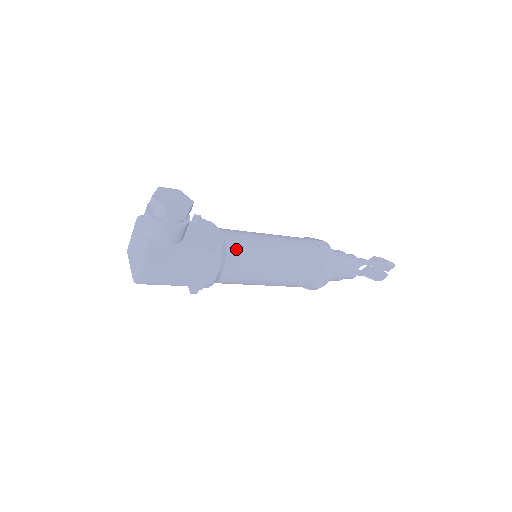
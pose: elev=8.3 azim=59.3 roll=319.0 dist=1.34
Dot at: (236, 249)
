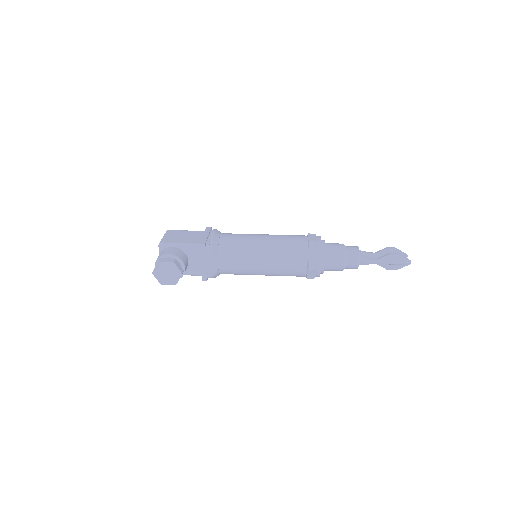
Dot at: (227, 272)
